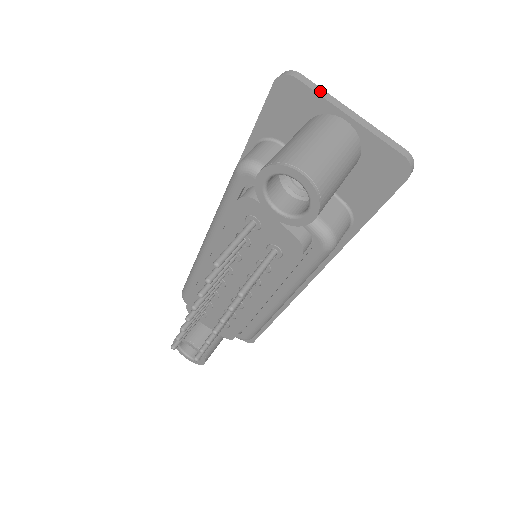
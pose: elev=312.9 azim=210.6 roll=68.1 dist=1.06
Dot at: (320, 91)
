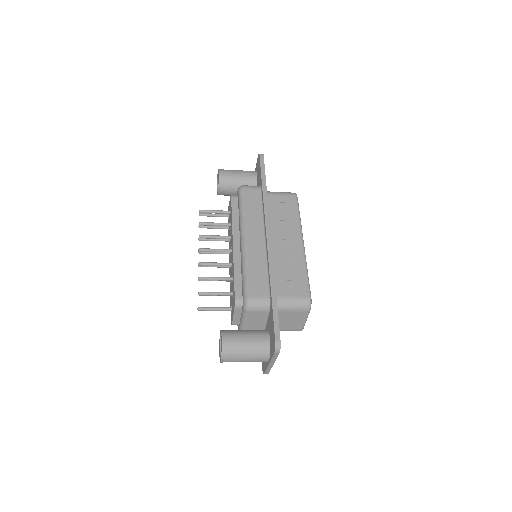
Dot at: occluded
